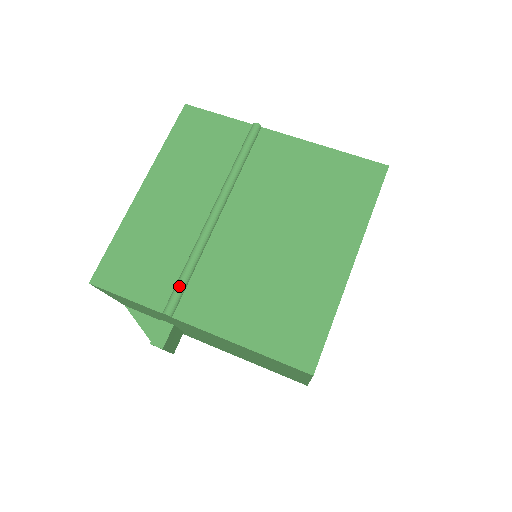
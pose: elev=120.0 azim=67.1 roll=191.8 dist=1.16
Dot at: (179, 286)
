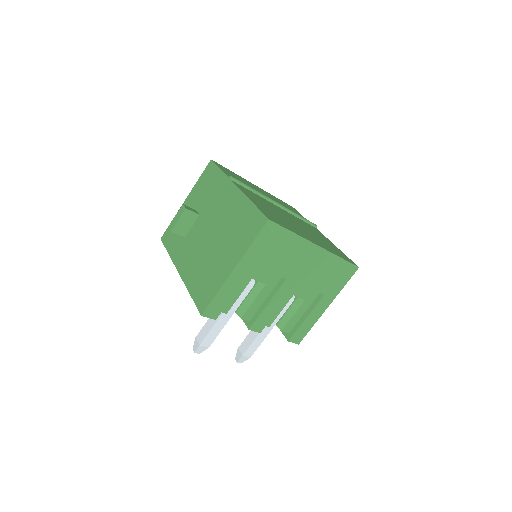
Dot at: (244, 183)
